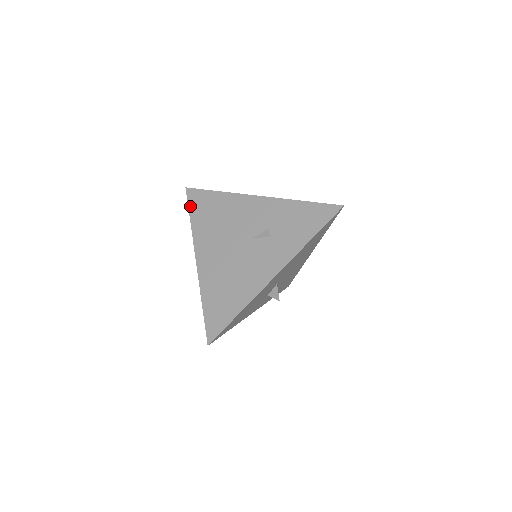
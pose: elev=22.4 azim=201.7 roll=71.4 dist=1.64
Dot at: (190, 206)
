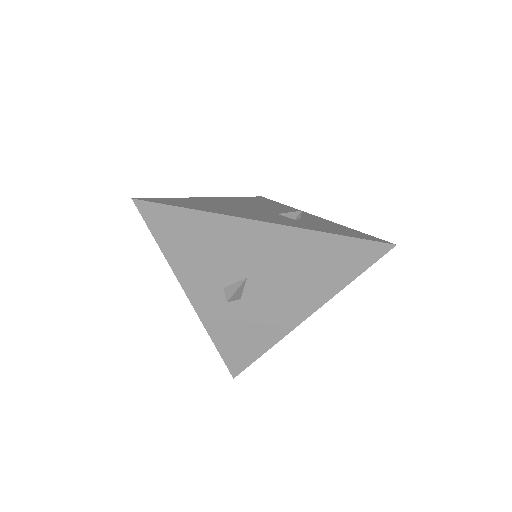
Dot at: (251, 197)
